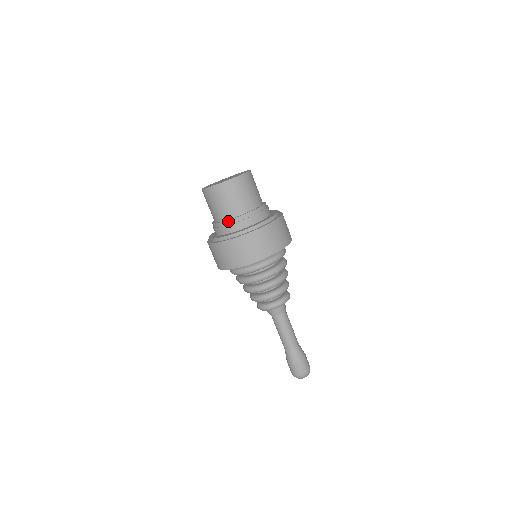
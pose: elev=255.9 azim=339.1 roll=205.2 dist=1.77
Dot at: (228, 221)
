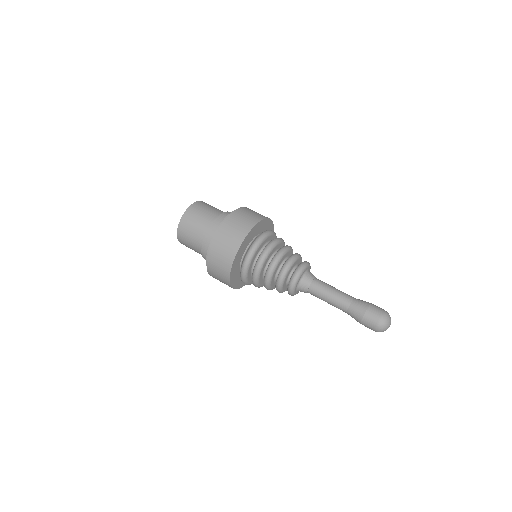
Dot at: (221, 214)
